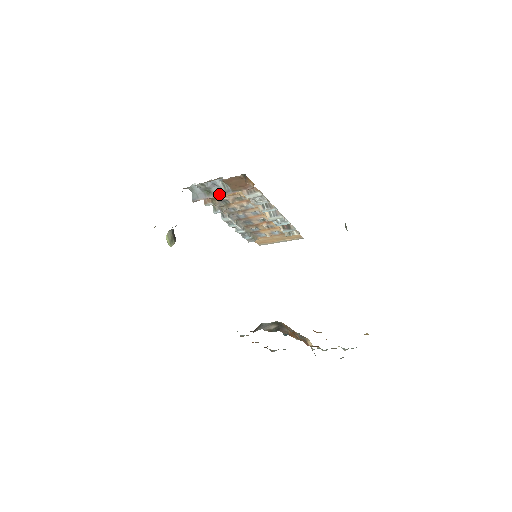
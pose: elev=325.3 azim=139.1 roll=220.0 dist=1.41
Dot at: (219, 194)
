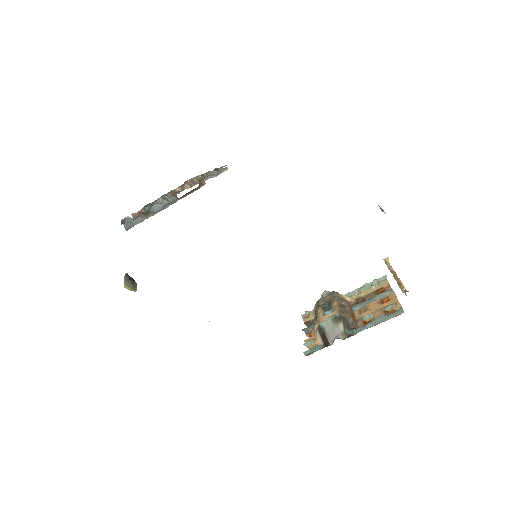
Dot at: (162, 209)
